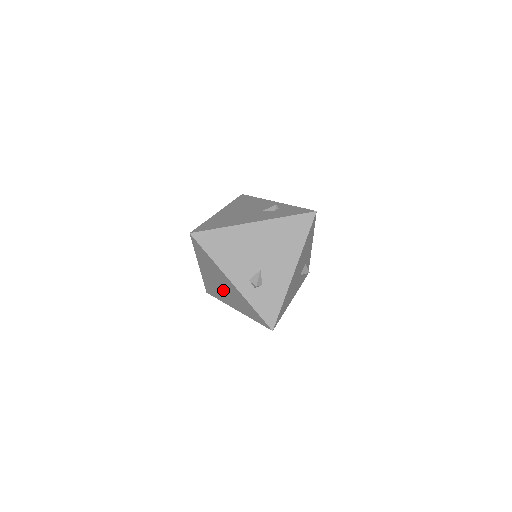
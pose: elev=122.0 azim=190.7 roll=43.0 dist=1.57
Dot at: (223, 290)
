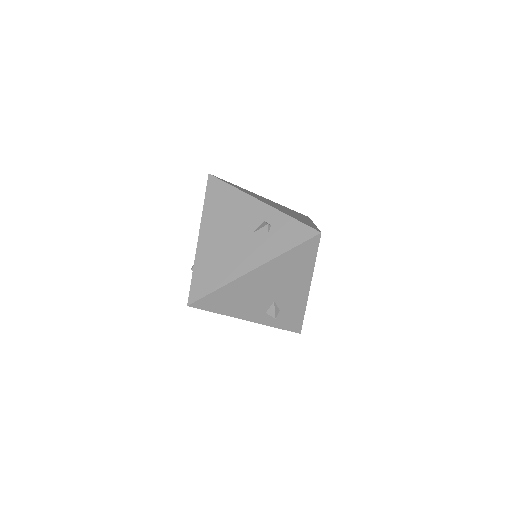
Dot at: occluded
